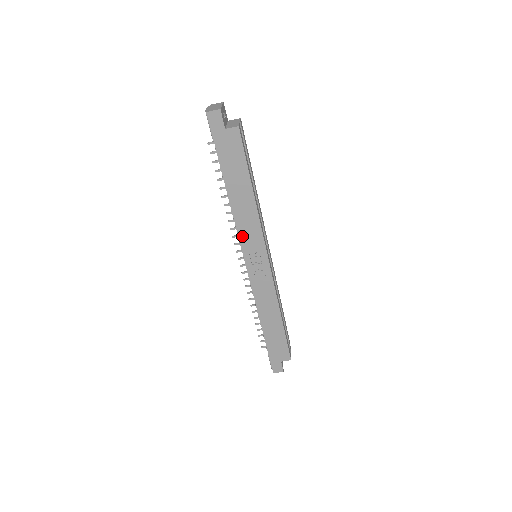
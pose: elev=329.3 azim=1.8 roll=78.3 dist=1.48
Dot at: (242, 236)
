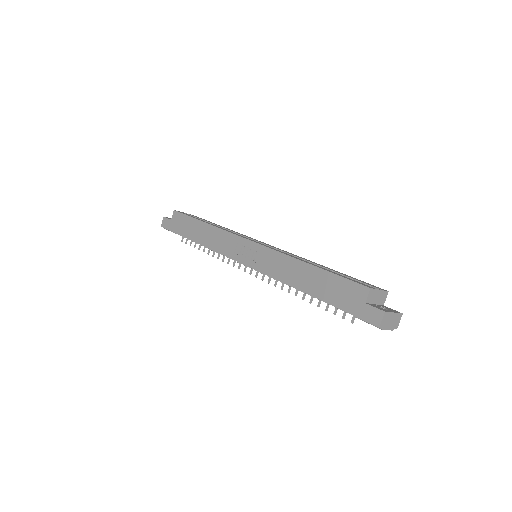
Dot at: (223, 251)
